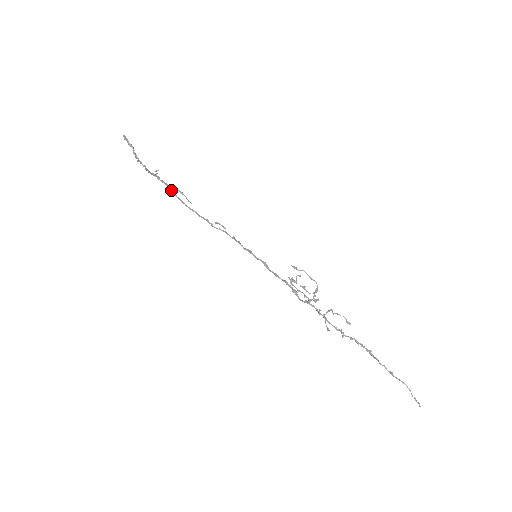
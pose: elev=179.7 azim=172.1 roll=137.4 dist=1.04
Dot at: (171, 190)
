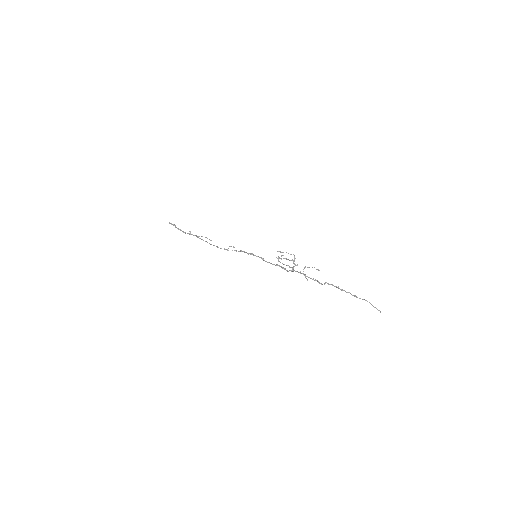
Dot at: (200, 238)
